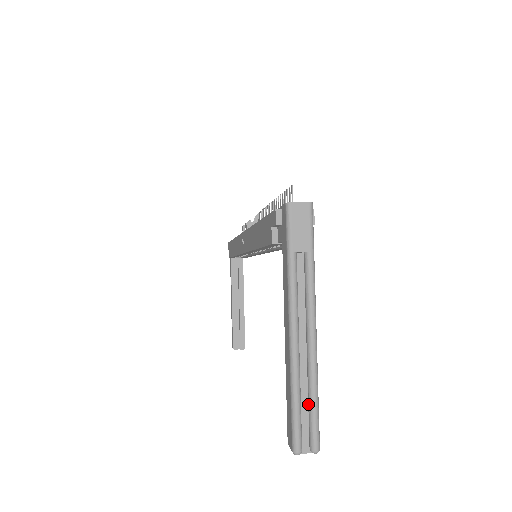
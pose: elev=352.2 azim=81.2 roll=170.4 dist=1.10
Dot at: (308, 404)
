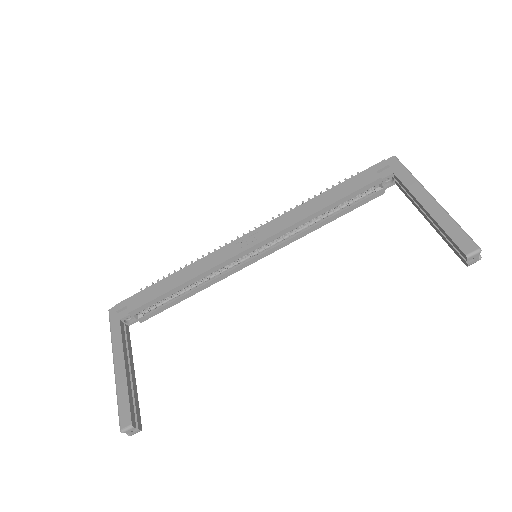
Dot at: occluded
